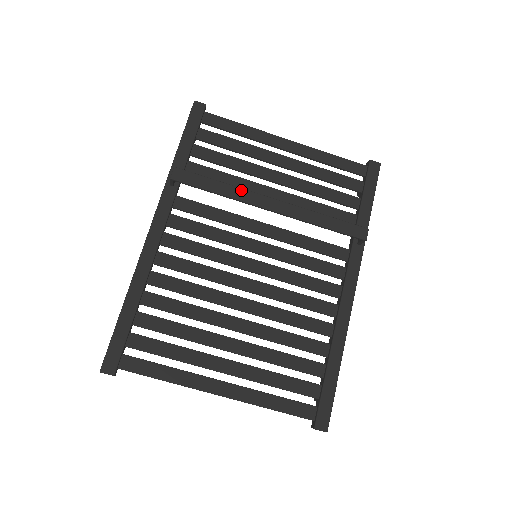
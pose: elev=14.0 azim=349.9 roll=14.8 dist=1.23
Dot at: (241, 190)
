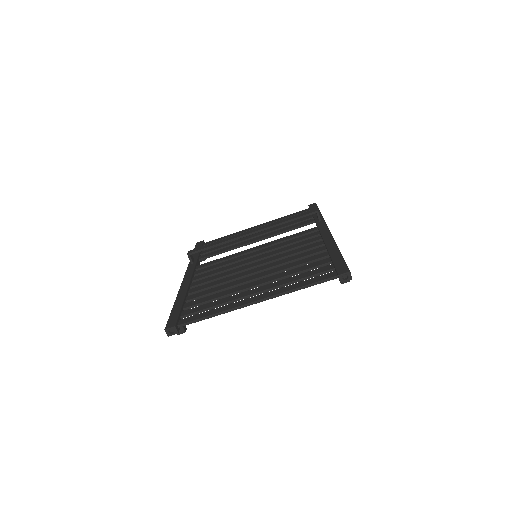
Dot at: (230, 237)
